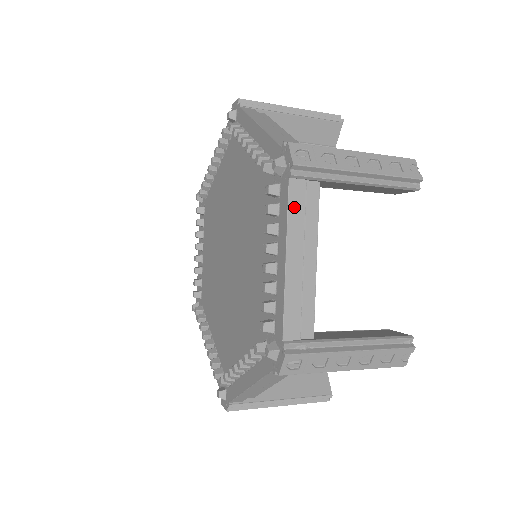
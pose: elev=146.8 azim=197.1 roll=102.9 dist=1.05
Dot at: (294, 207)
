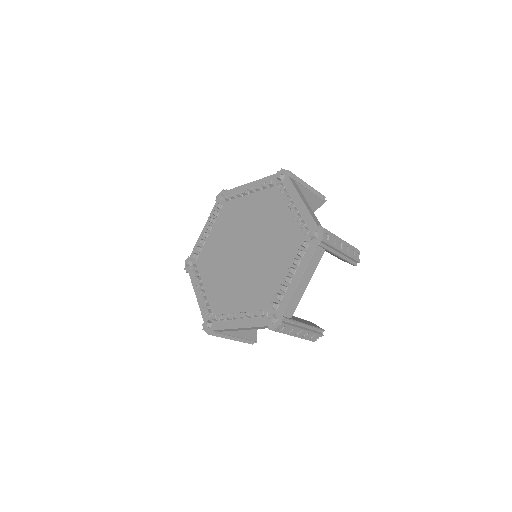
Dot at: (295, 186)
